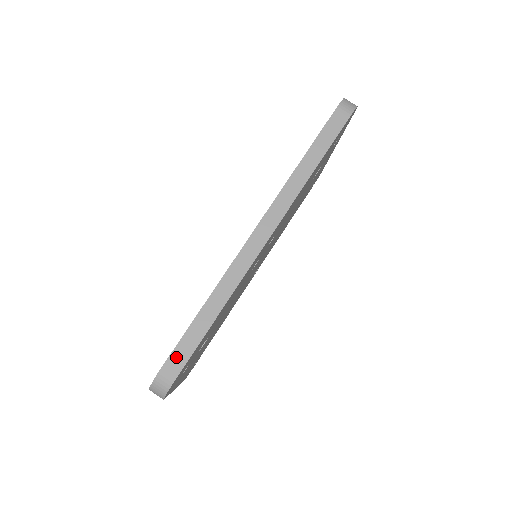
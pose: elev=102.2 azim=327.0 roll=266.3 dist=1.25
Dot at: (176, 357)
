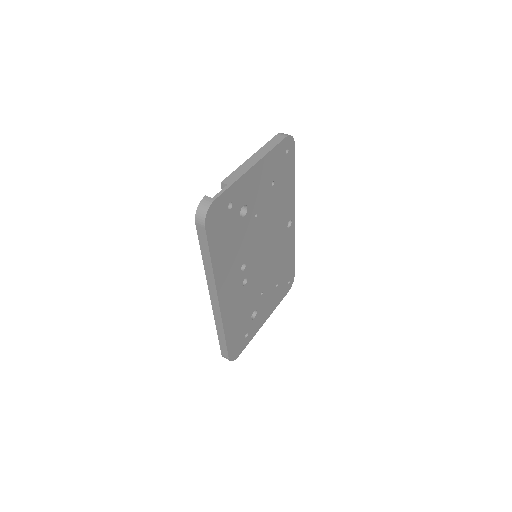
Dot at: (223, 352)
